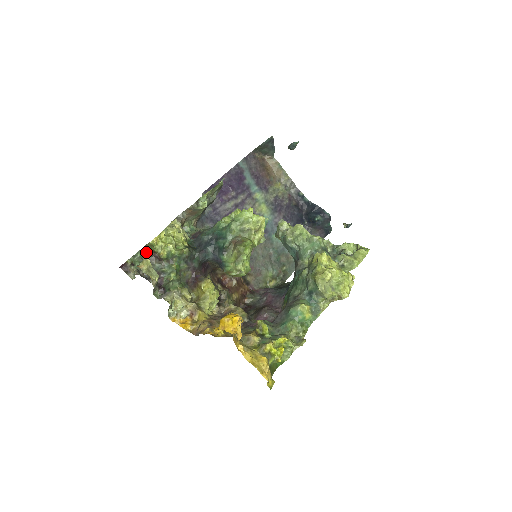
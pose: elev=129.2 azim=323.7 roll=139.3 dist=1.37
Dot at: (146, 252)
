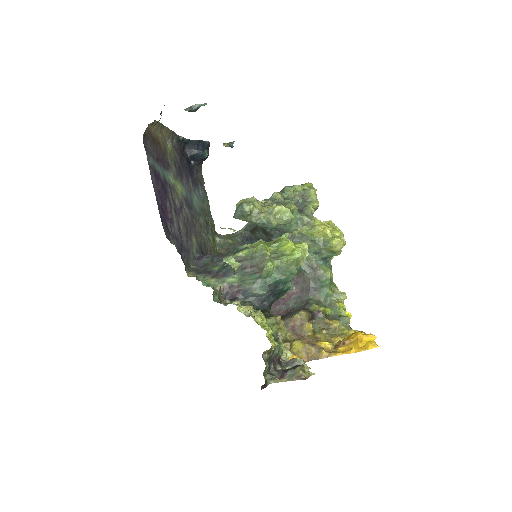
Dot at: (268, 357)
